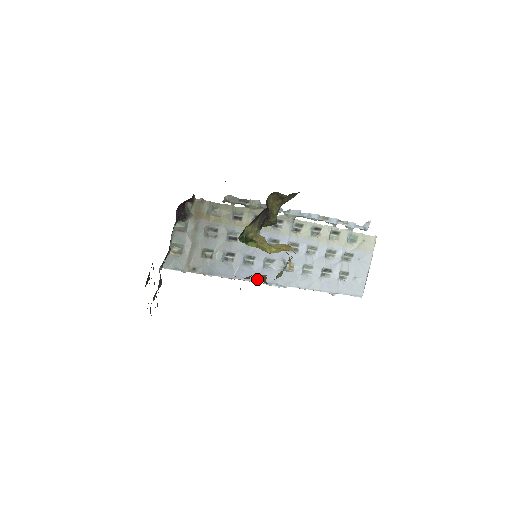
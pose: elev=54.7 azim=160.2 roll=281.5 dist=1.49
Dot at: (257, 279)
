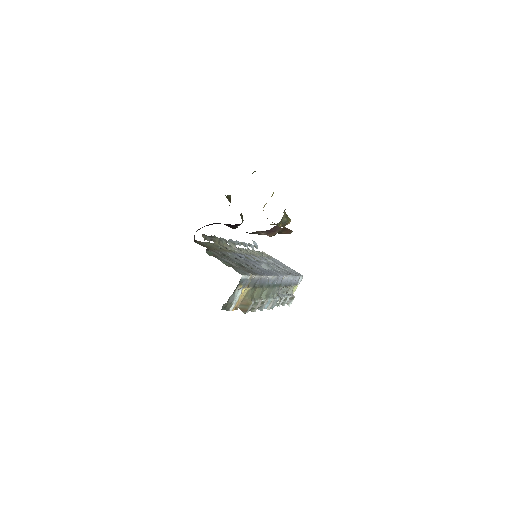
Dot at: occluded
